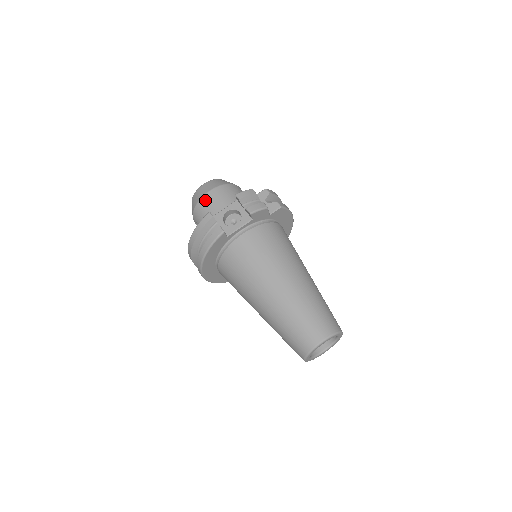
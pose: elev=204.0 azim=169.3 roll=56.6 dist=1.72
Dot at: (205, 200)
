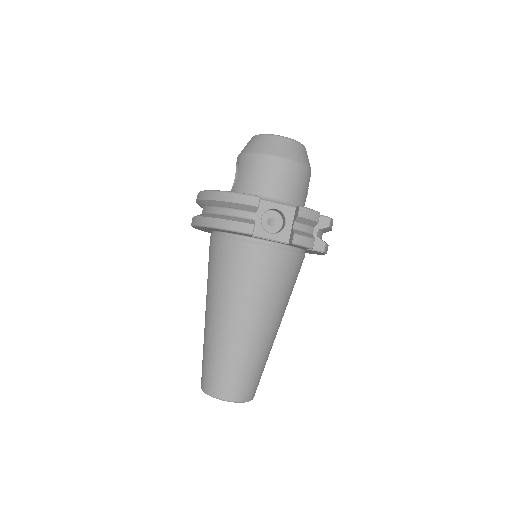
Dot at: (269, 162)
